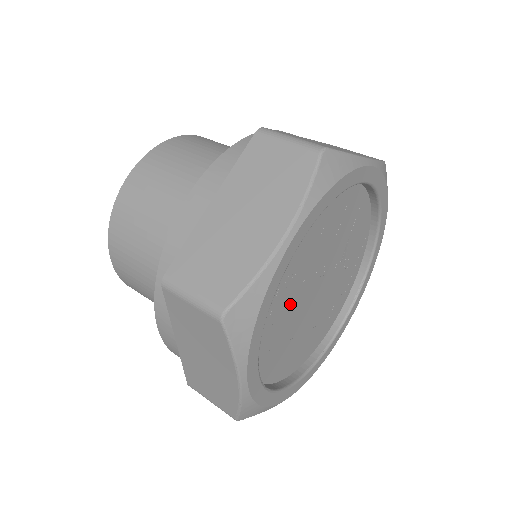
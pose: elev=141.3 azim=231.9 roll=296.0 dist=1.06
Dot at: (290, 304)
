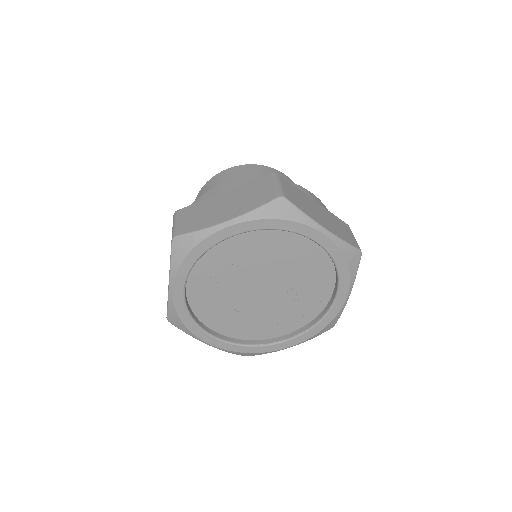
Dot at: (230, 277)
